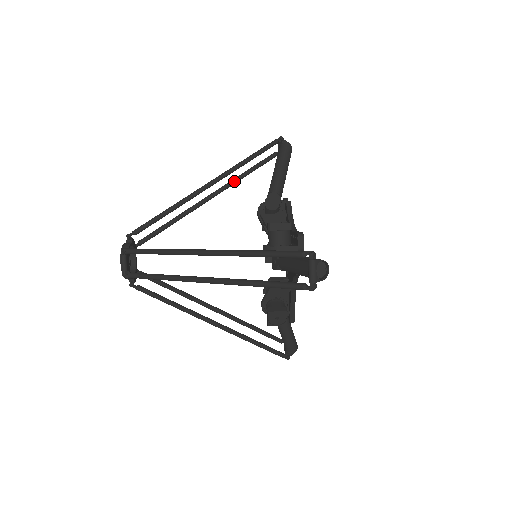
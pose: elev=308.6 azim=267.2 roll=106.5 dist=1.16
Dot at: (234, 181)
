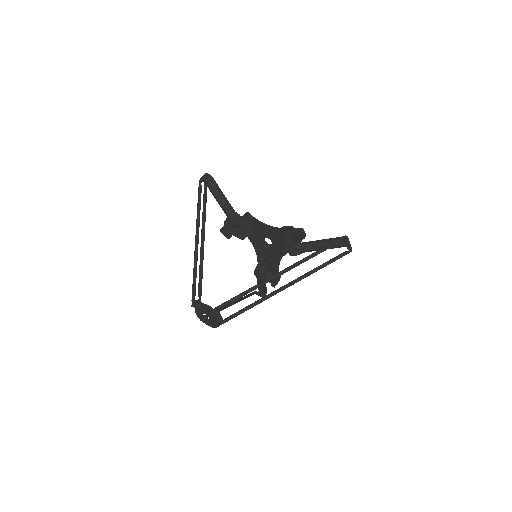
Dot at: (199, 220)
